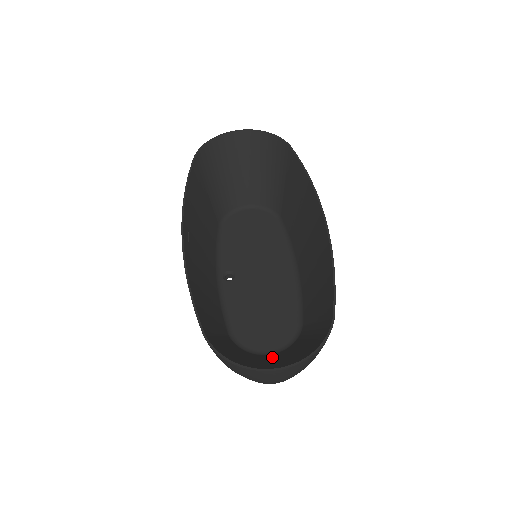
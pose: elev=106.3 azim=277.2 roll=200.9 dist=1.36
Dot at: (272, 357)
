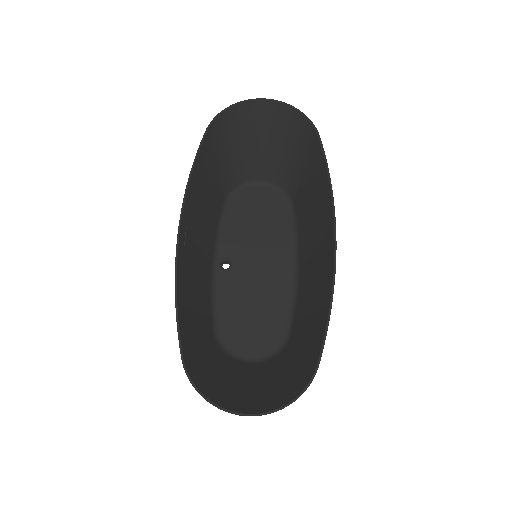
Dot at: (251, 373)
